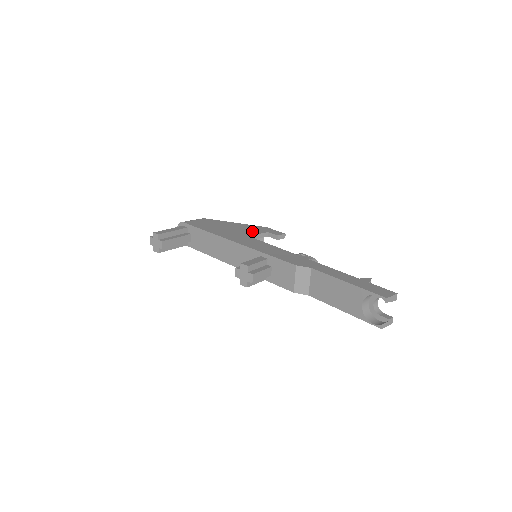
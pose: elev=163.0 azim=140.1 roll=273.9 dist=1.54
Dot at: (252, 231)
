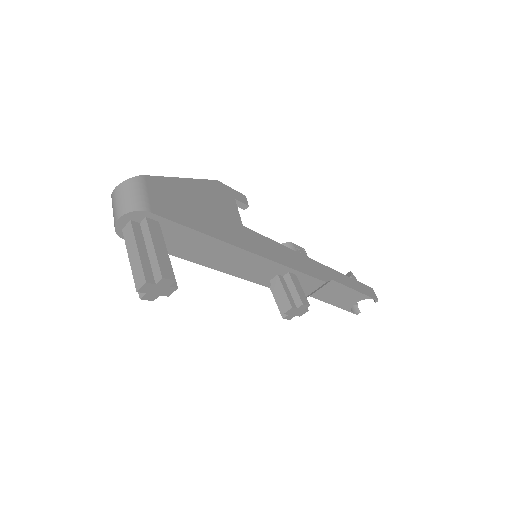
Dot at: (228, 205)
